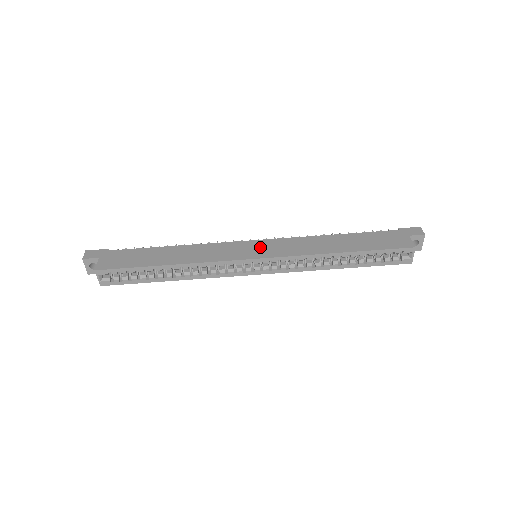
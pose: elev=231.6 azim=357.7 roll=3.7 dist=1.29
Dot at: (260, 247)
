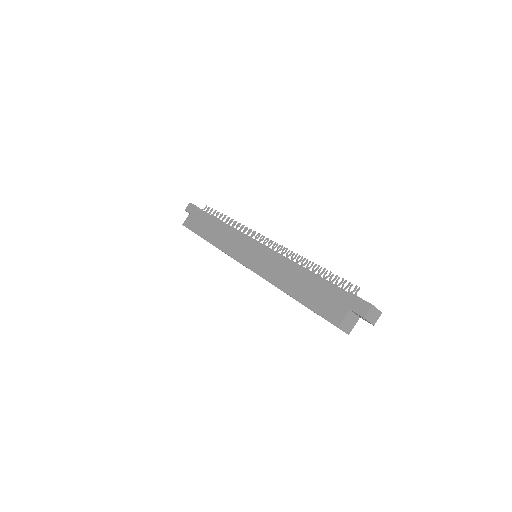
Dot at: (253, 253)
